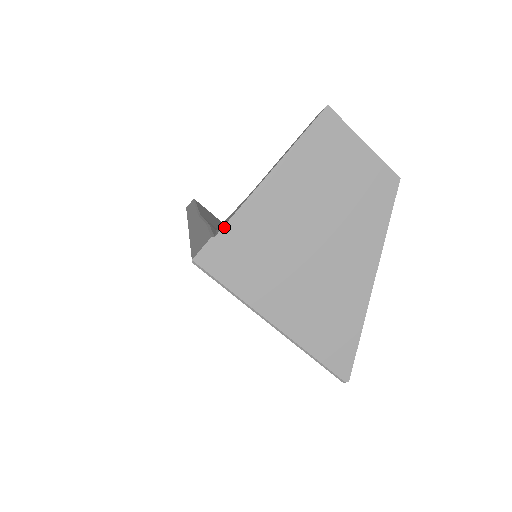
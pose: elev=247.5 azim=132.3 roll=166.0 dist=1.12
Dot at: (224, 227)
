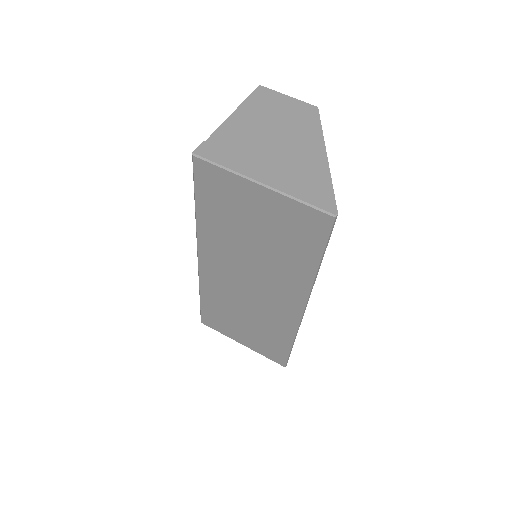
Dot at: (211, 136)
